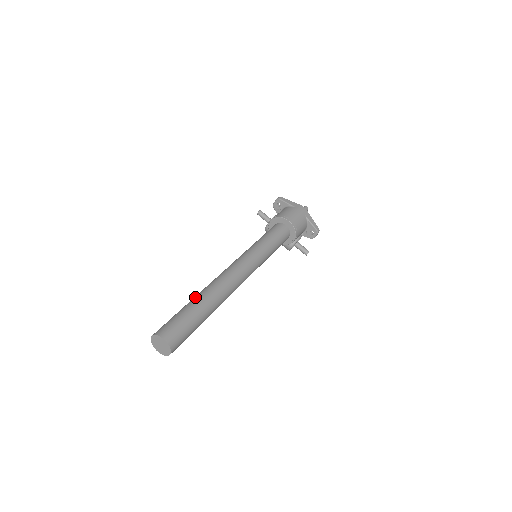
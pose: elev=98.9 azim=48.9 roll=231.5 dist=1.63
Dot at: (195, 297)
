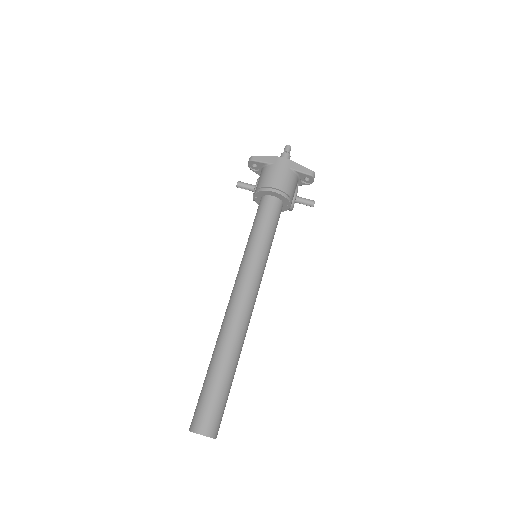
Dot at: (212, 359)
